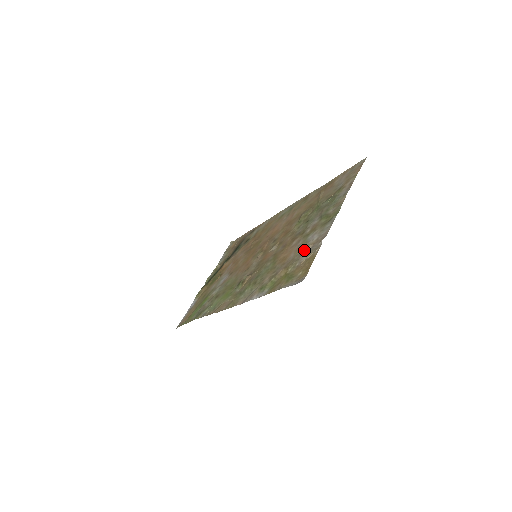
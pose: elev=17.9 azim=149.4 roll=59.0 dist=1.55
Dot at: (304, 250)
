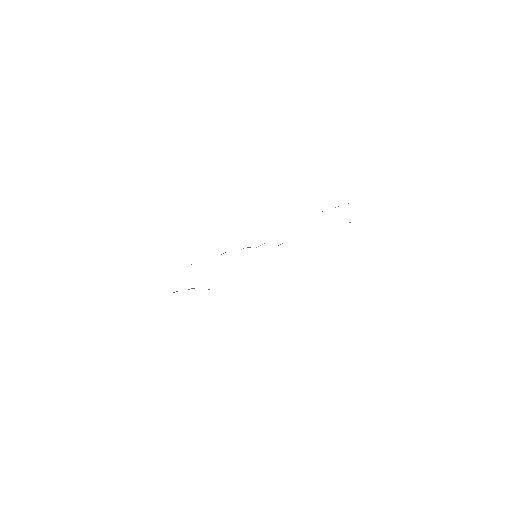
Dot at: occluded
